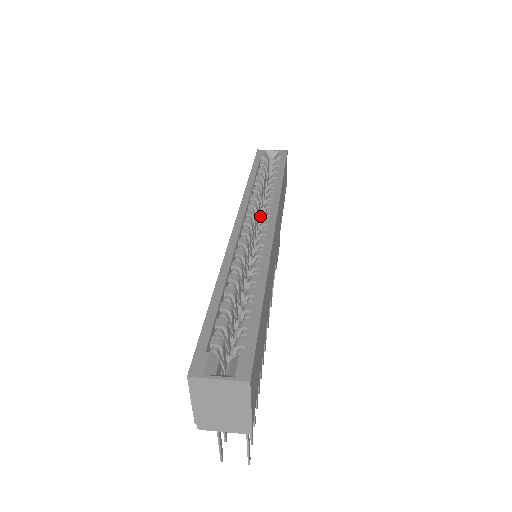
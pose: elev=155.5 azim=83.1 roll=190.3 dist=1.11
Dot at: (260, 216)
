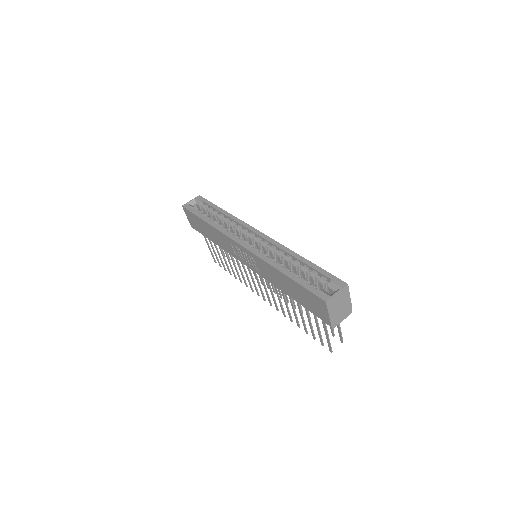
Dot at: occluded
